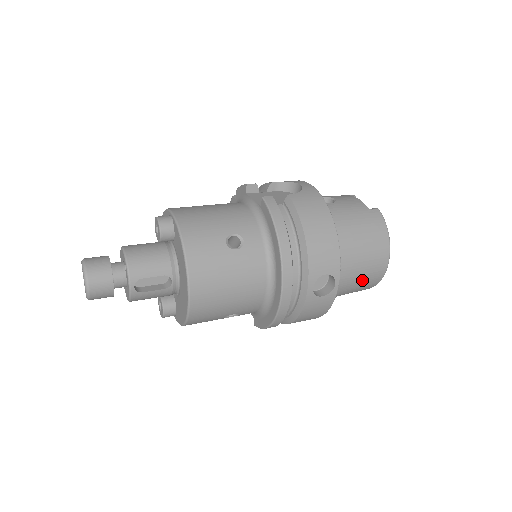
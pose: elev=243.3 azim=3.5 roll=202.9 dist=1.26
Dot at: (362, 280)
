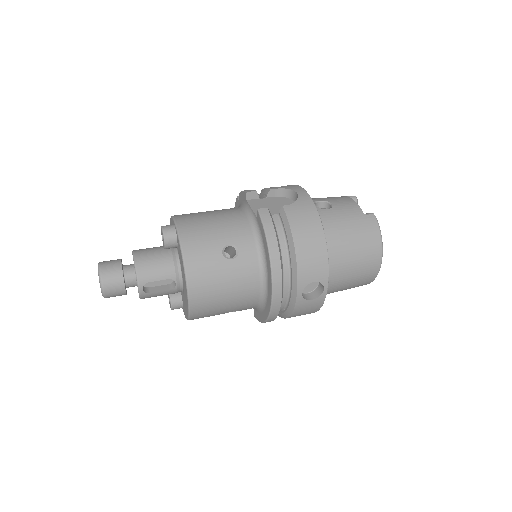
Dot at: (354, 281)
